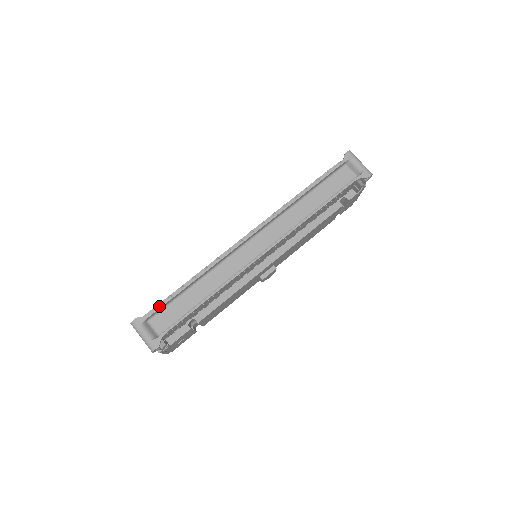
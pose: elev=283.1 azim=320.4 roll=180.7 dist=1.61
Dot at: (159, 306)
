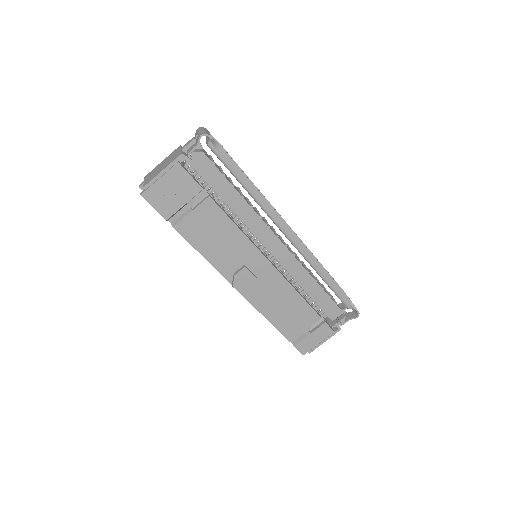
Dot at: occluded
